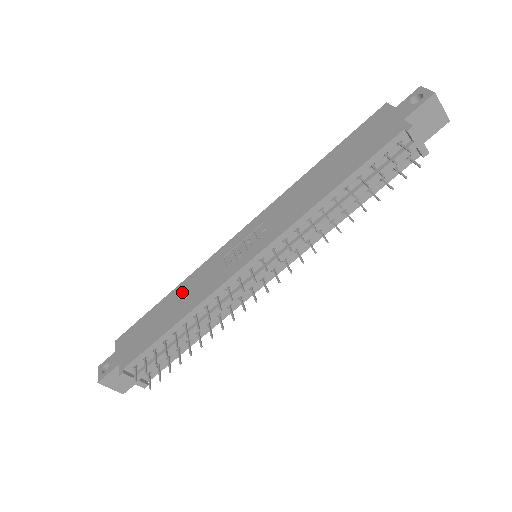
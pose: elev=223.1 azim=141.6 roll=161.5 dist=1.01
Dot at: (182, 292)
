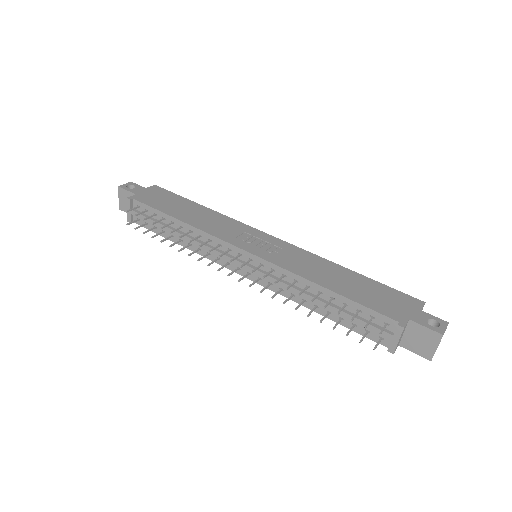
Dot at: (207, 214)
